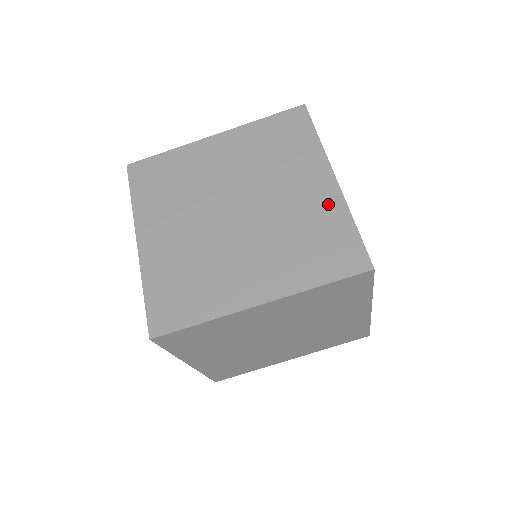
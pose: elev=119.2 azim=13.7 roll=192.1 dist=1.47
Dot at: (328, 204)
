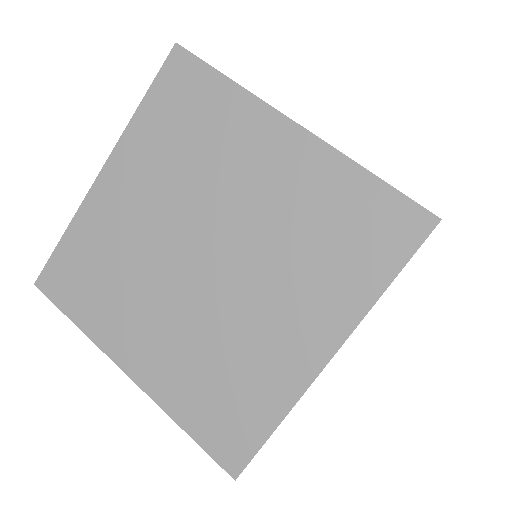
Dot at: (314, 168)
